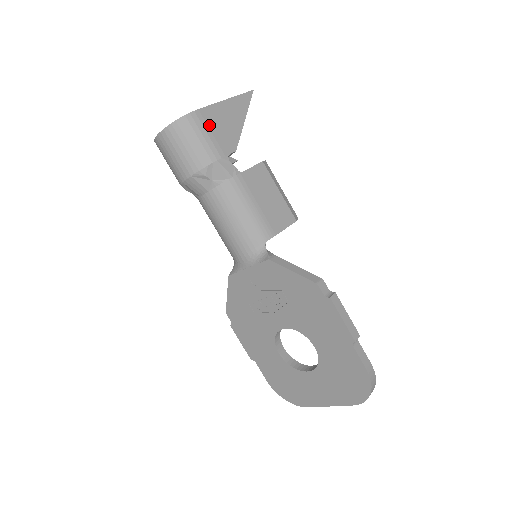
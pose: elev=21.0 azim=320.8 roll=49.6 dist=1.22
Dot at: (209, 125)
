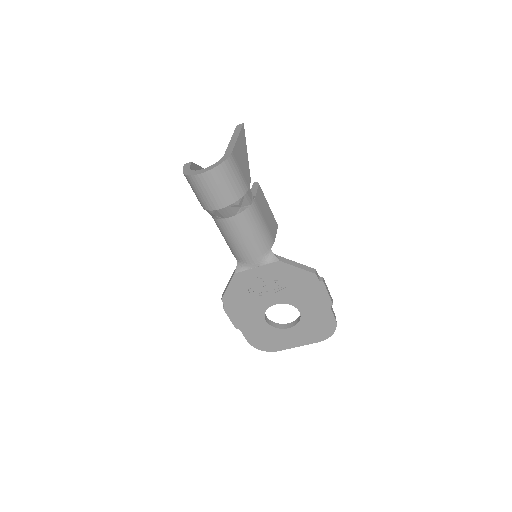
Dot at: (238, 164)
